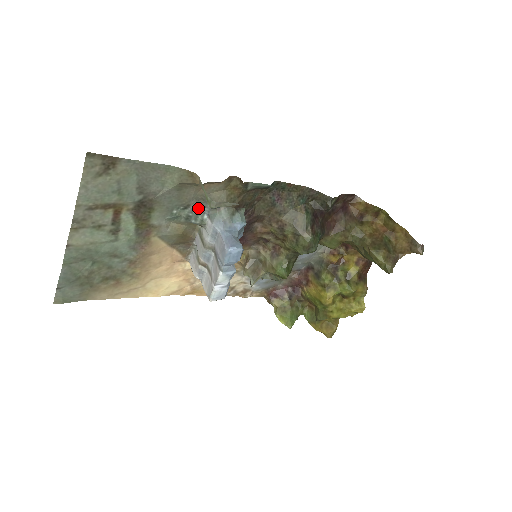
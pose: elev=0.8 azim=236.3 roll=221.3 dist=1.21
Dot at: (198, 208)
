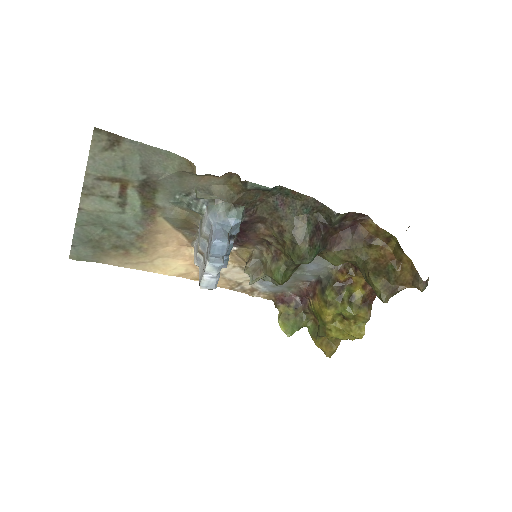
Dot at: occluded
